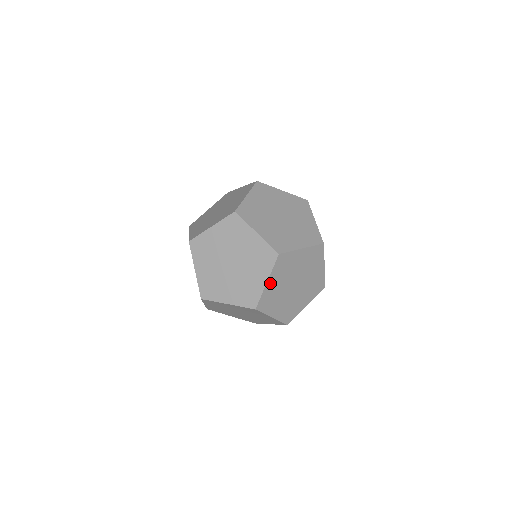
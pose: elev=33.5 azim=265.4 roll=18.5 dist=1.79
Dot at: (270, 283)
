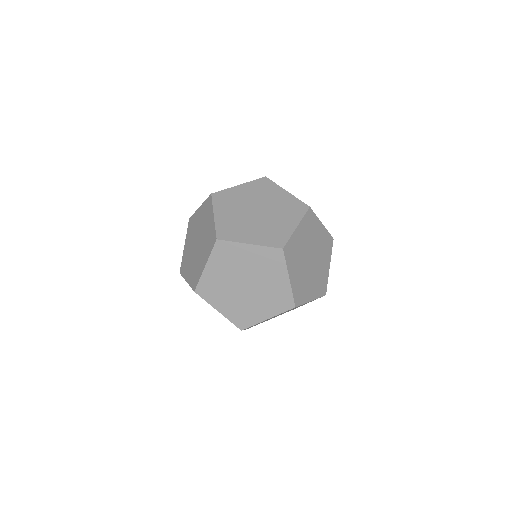
Dot at: occluded
